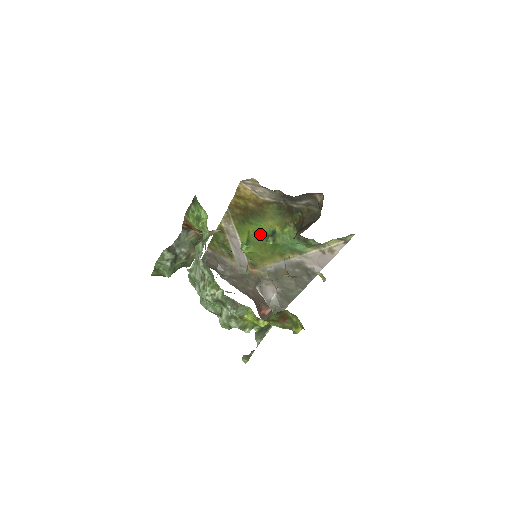
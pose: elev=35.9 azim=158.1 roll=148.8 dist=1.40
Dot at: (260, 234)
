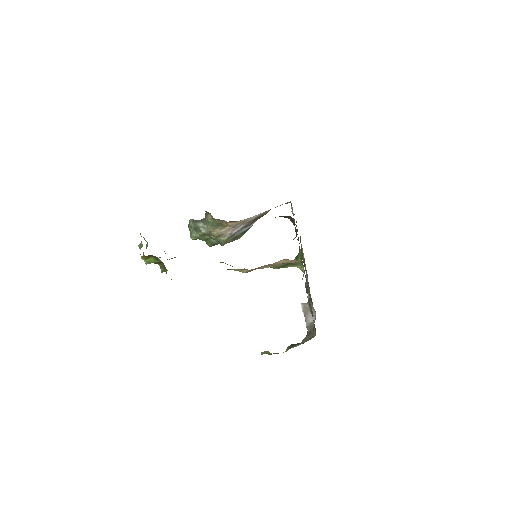
Dot at: occluded
